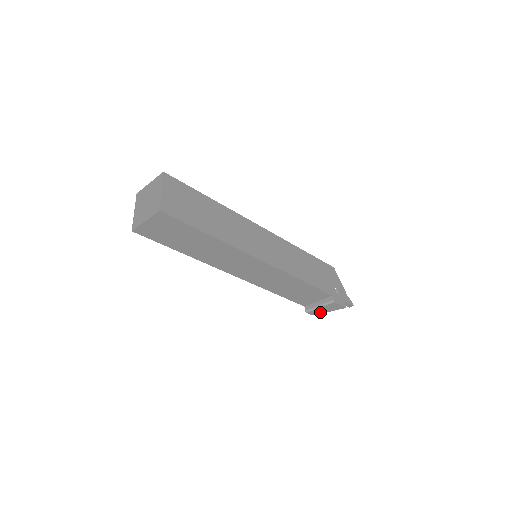
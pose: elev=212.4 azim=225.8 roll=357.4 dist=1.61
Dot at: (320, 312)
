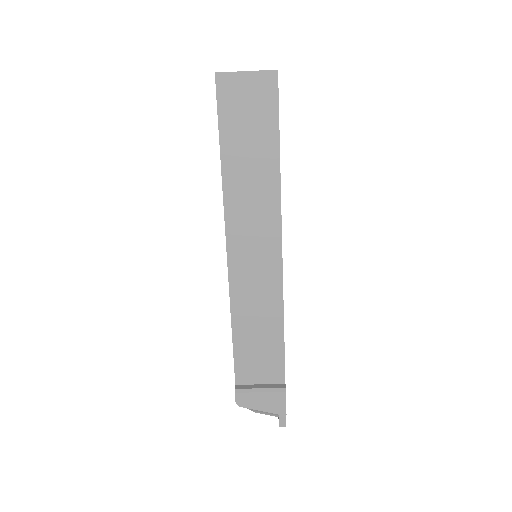
Dot at: (251, 404)
